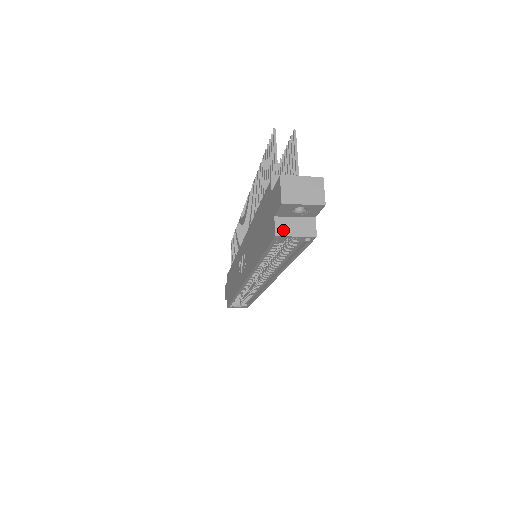
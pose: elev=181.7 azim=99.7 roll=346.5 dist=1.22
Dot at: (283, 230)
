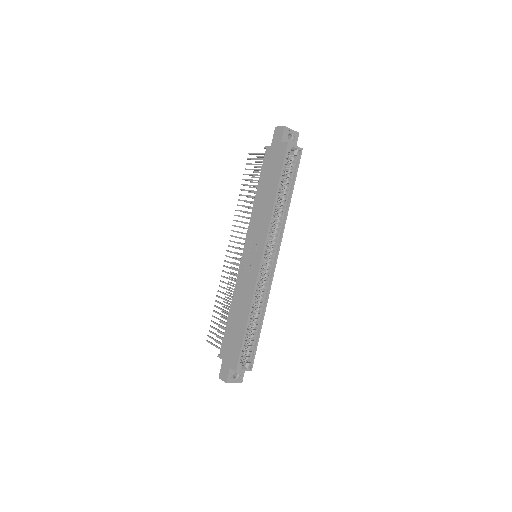
Dot at: (289, 144)
